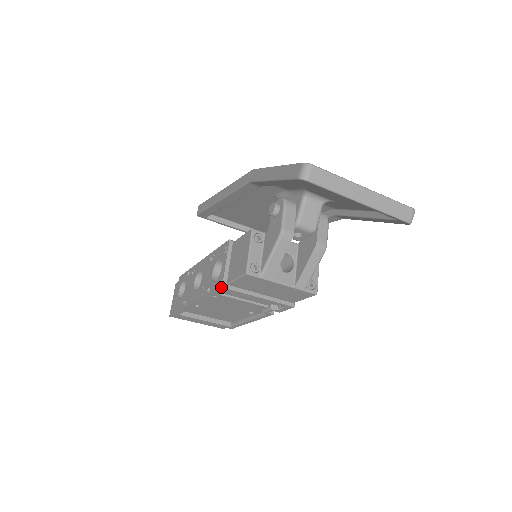
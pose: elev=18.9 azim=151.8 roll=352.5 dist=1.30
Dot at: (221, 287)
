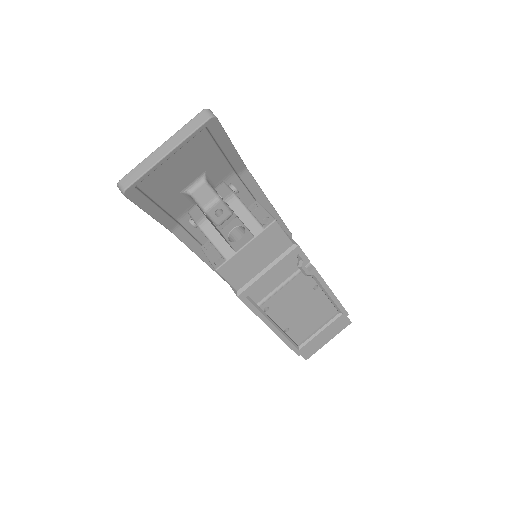
Dot at: occluded
